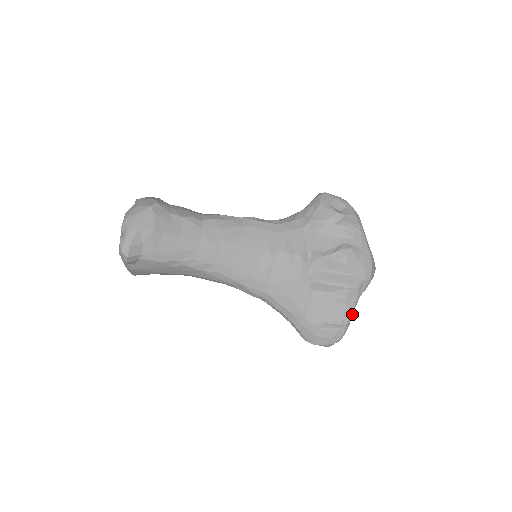
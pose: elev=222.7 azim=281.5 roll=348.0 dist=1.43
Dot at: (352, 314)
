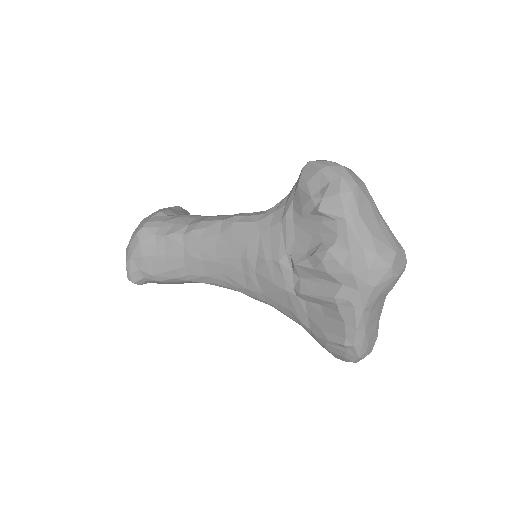
Dot at: (364, 330)
